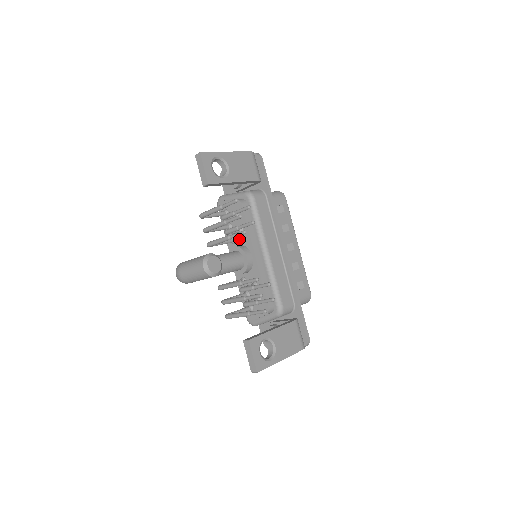
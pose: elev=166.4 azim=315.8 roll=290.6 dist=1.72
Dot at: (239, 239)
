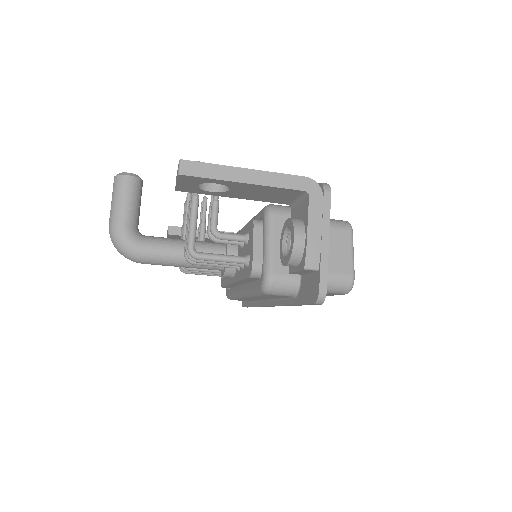
Dot at: occluded
